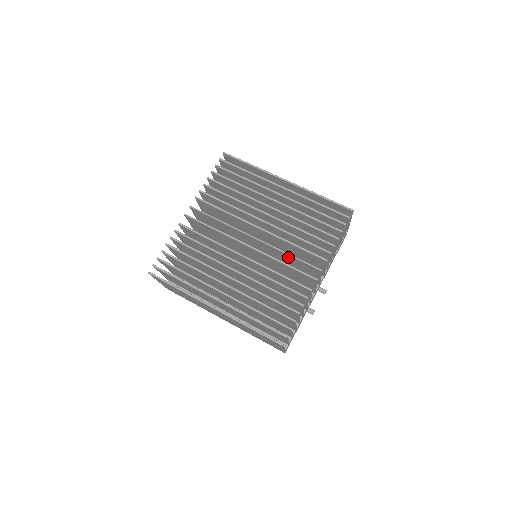
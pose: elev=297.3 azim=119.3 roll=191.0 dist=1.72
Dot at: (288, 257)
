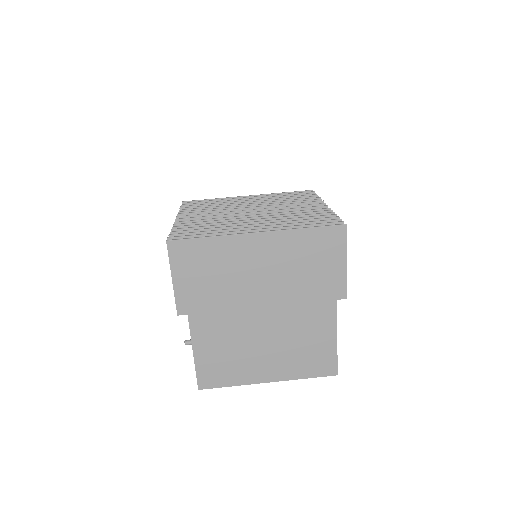
Dot at: occluded
